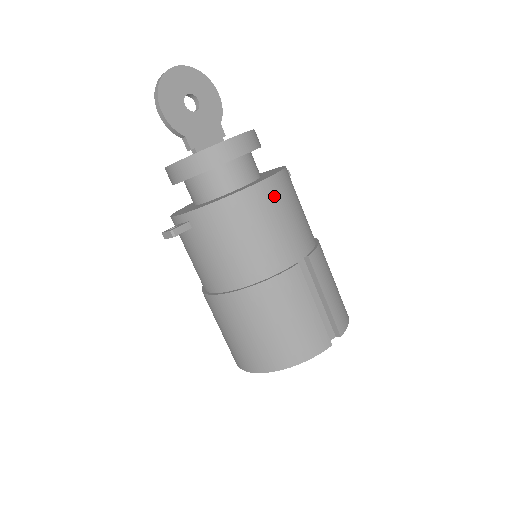
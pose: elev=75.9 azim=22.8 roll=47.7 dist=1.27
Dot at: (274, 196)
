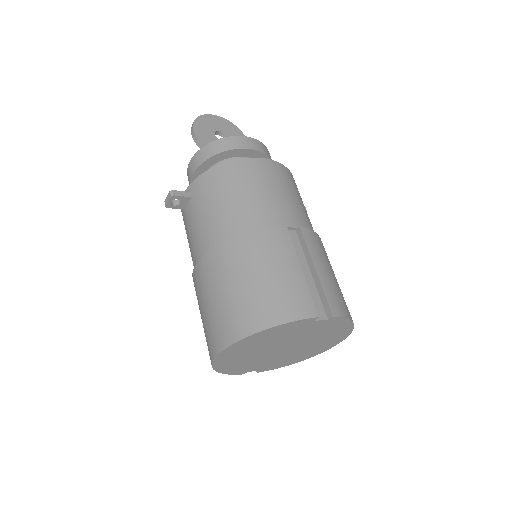
Dot at: (270, 172)
